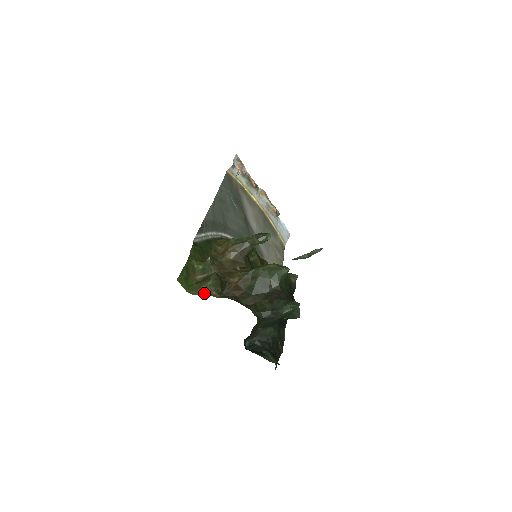
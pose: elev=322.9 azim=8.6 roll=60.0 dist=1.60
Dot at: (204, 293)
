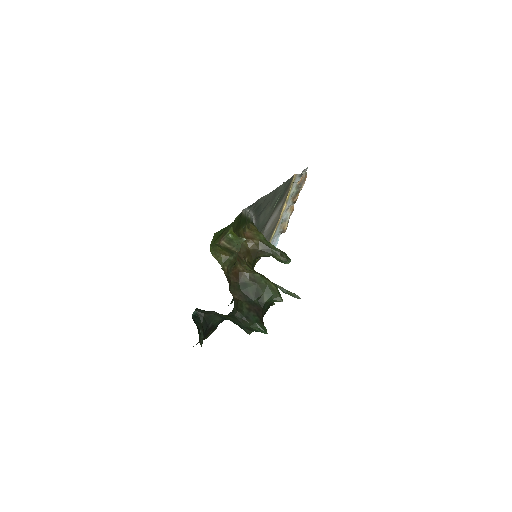
Dot at: (220, 261)
